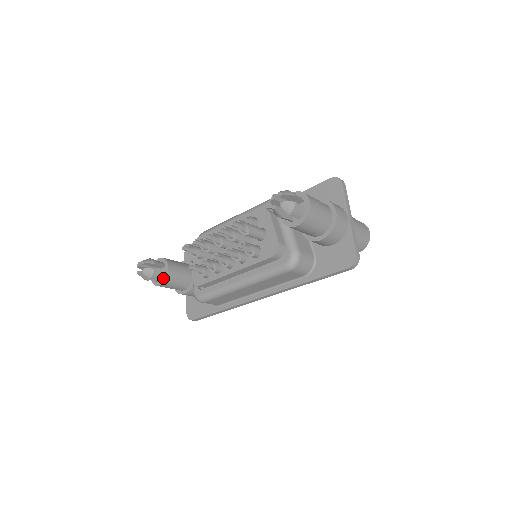
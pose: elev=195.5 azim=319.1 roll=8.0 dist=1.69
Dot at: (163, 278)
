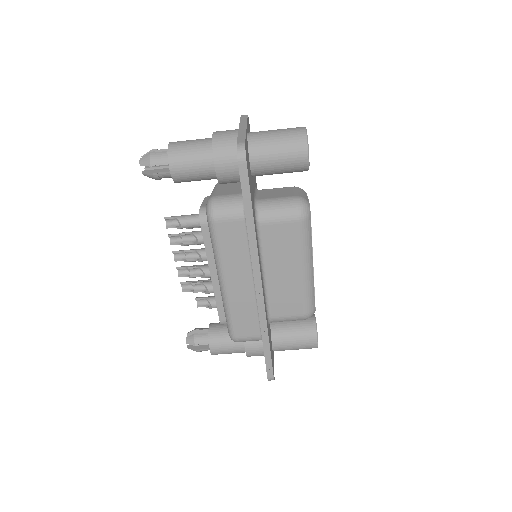
Dot at: (209, 340)
